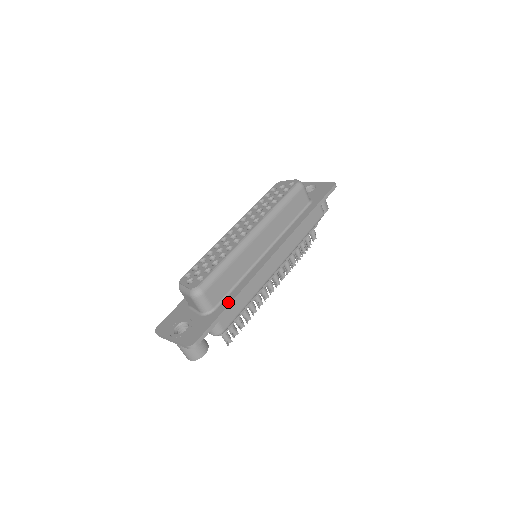
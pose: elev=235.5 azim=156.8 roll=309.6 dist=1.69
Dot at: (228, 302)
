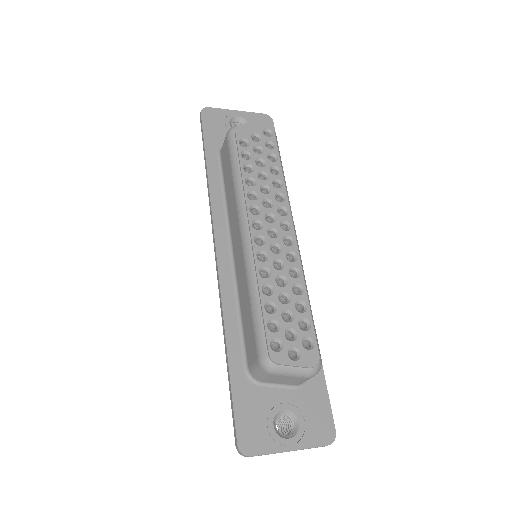
Dot at: occluded
